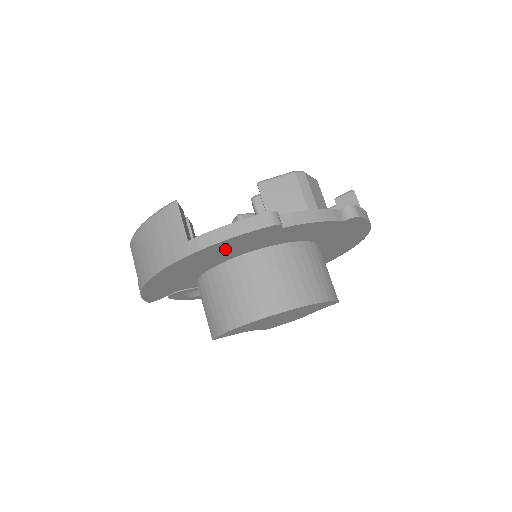
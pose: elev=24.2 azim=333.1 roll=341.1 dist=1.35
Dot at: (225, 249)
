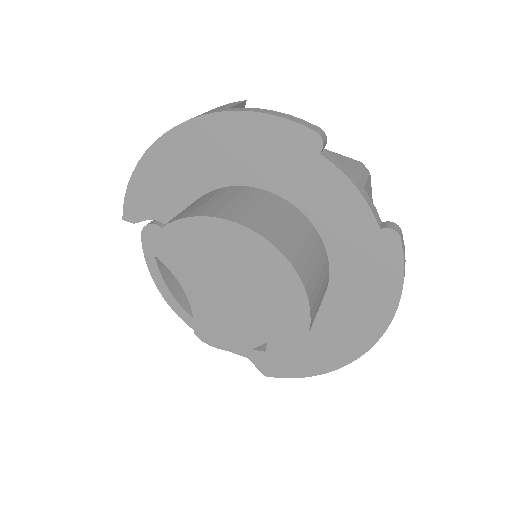
Dot at: (251, 144)
